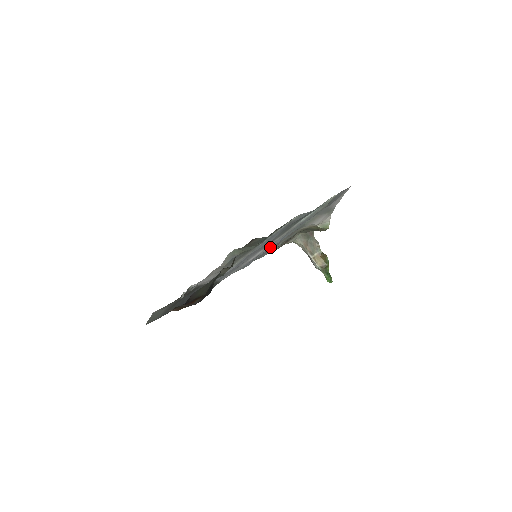
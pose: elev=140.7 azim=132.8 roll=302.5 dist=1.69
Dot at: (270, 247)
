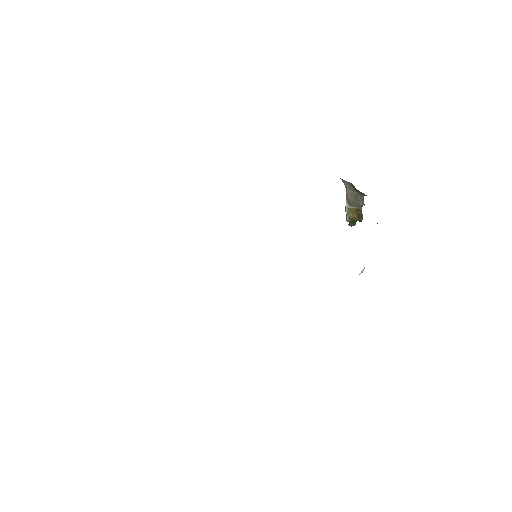
Dot at: occluded
